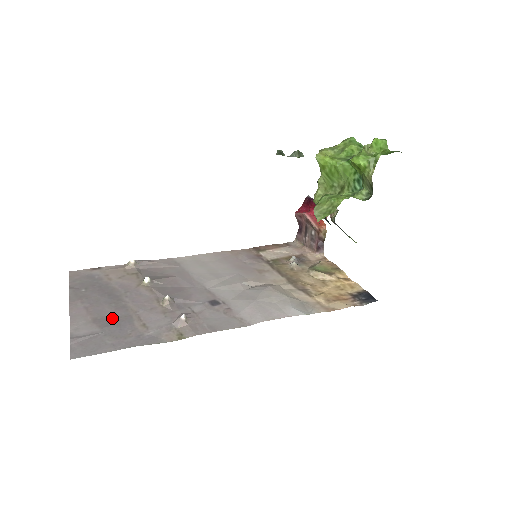
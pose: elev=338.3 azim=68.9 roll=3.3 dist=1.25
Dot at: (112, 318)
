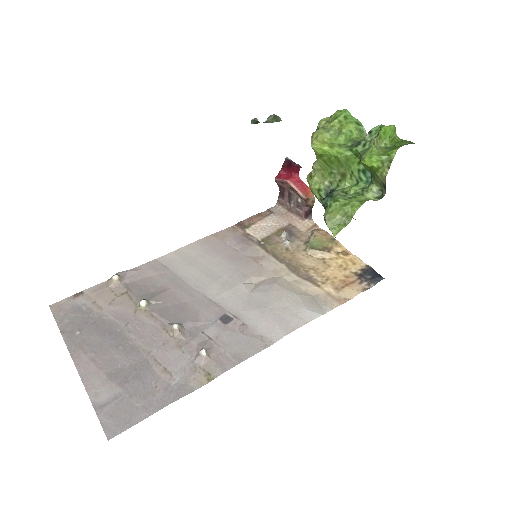
Dot at: (128, 369)
